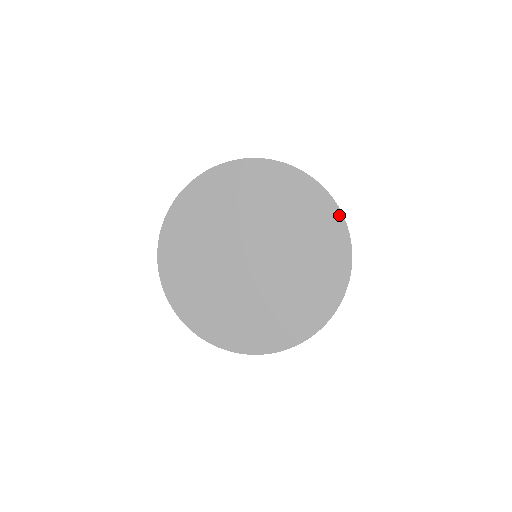
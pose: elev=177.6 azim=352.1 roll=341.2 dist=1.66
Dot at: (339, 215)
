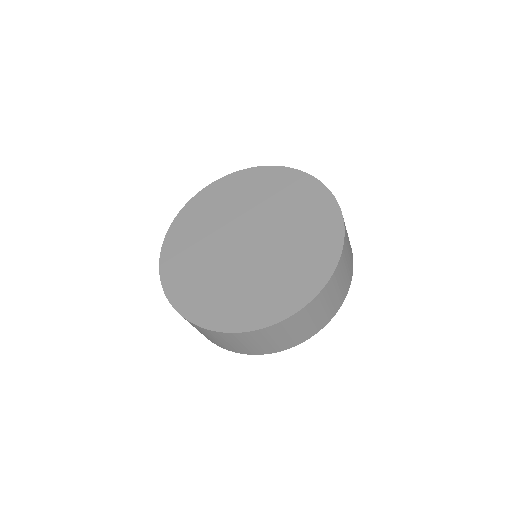
Dot at: (336, 258)
